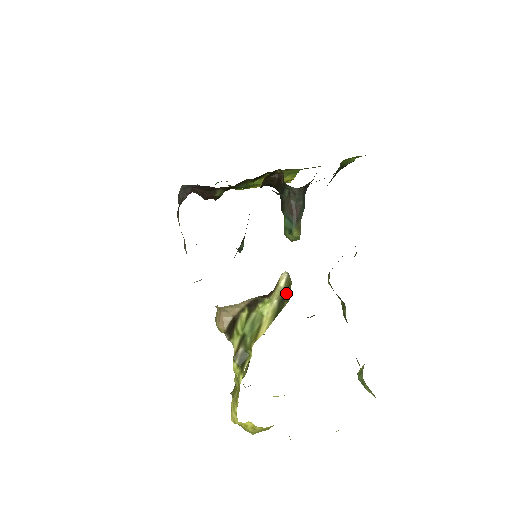
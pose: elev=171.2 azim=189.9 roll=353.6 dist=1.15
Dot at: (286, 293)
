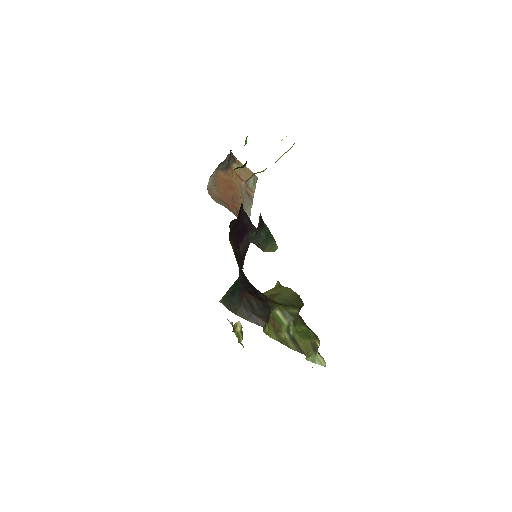
Dot at: occluded
